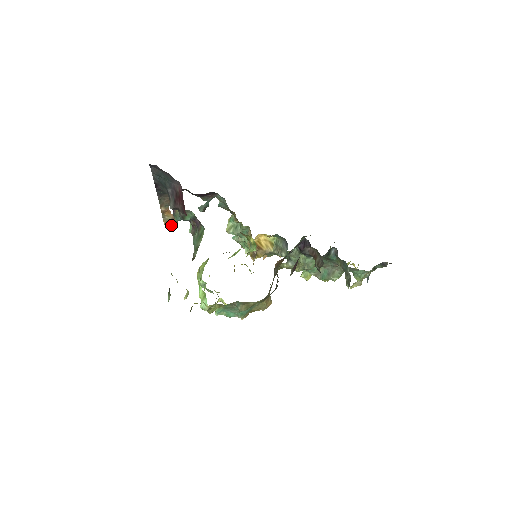
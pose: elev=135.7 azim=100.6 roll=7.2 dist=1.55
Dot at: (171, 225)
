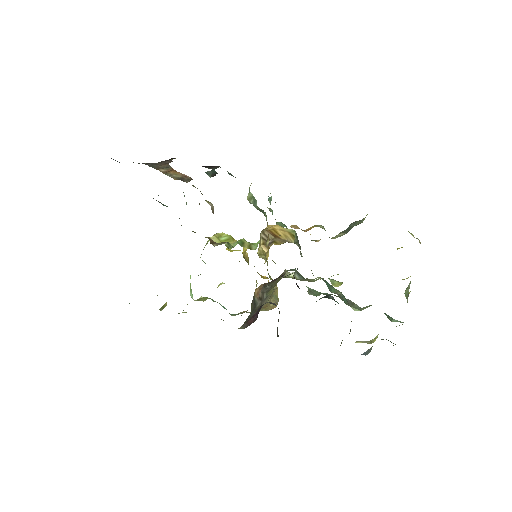
Dot at: (184, 181)
